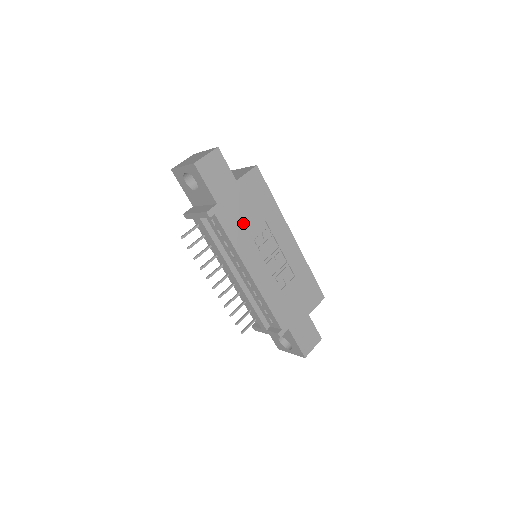
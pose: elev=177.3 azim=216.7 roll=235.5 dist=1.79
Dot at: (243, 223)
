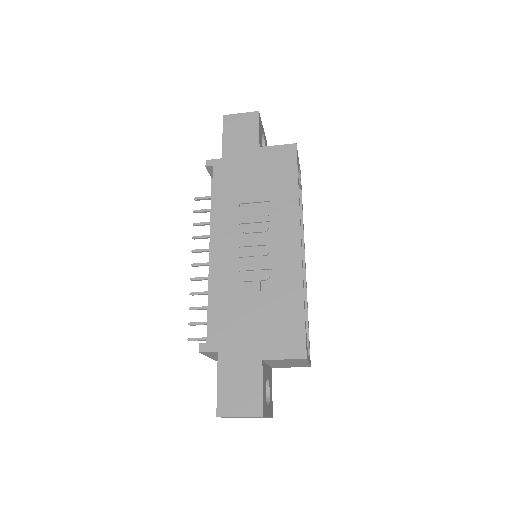
Dot at: (240, 190)
